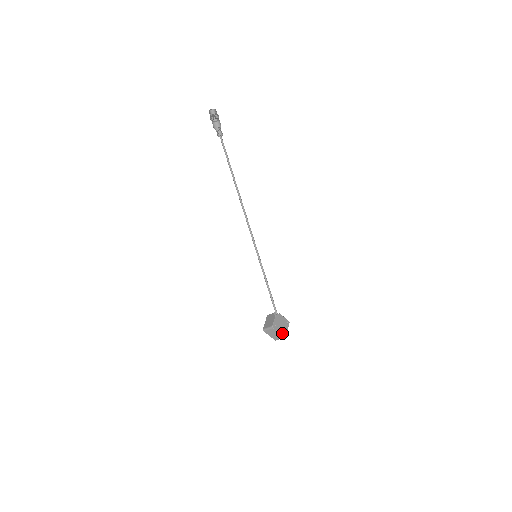
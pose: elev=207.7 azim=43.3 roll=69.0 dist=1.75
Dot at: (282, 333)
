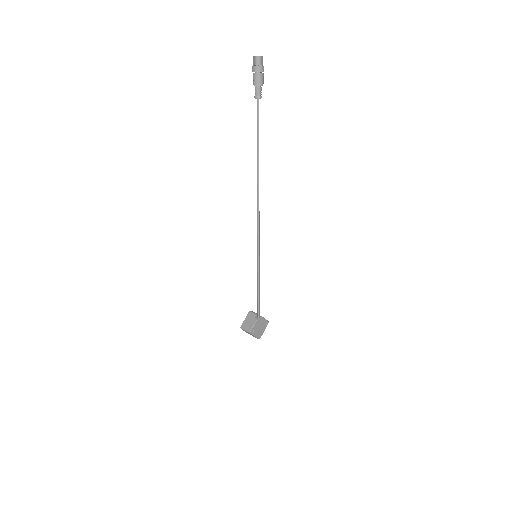
Dot at: (258, 336)
